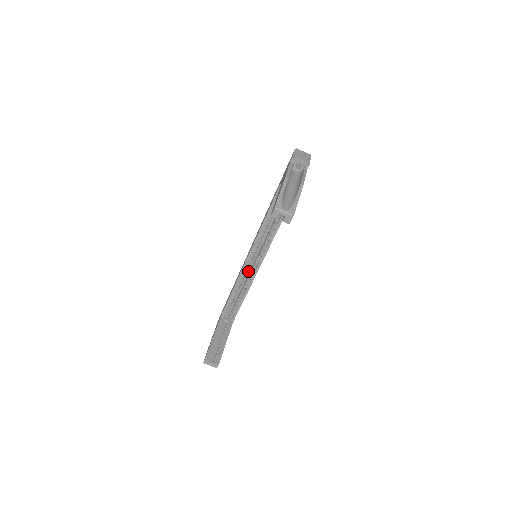
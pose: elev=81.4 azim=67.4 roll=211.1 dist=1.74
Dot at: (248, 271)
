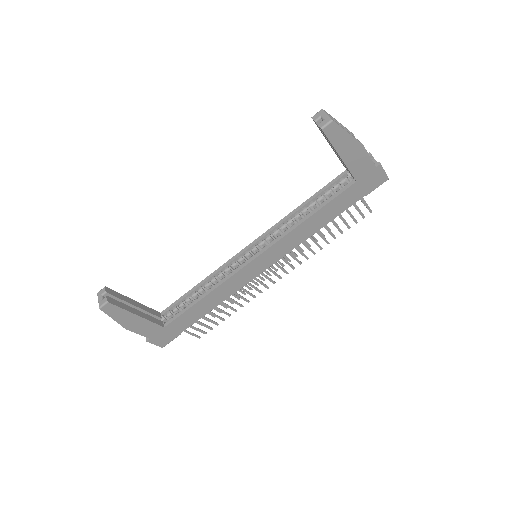
Dot at: occluded
